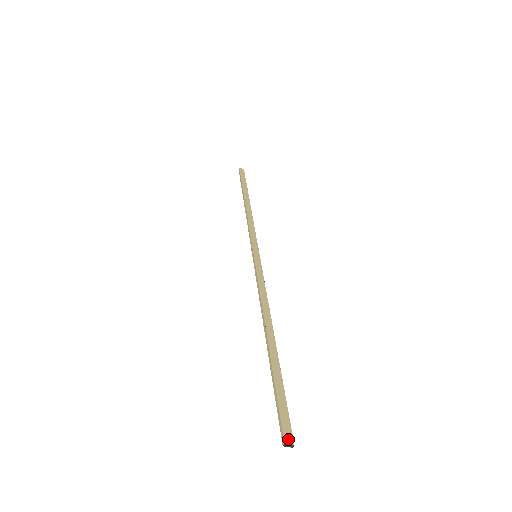
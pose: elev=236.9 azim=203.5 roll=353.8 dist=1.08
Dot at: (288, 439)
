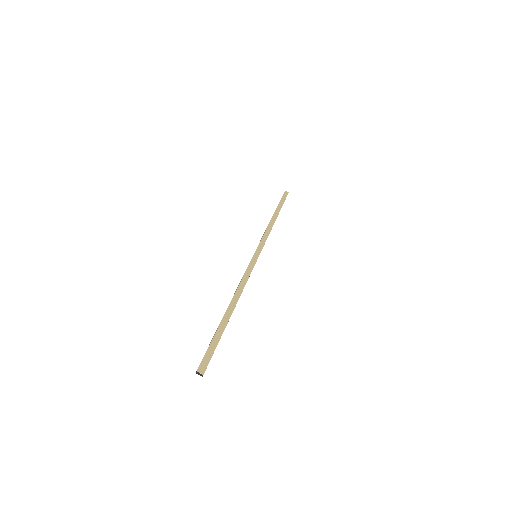
Dot at: (201, 370)
